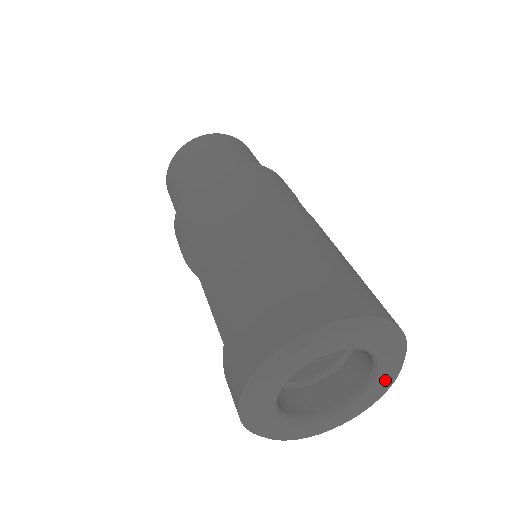
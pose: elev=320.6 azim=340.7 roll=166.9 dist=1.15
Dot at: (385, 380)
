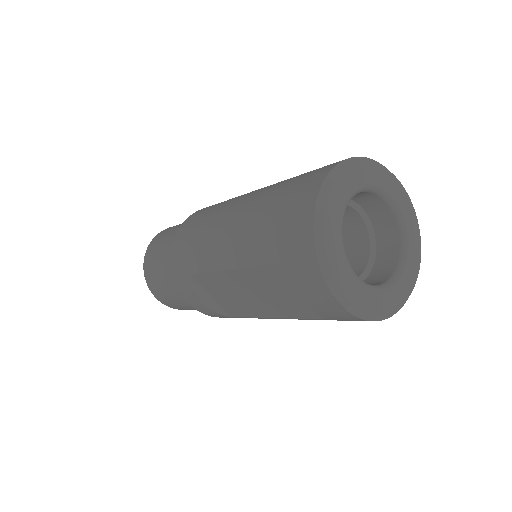
Dot at: (410, 222)
